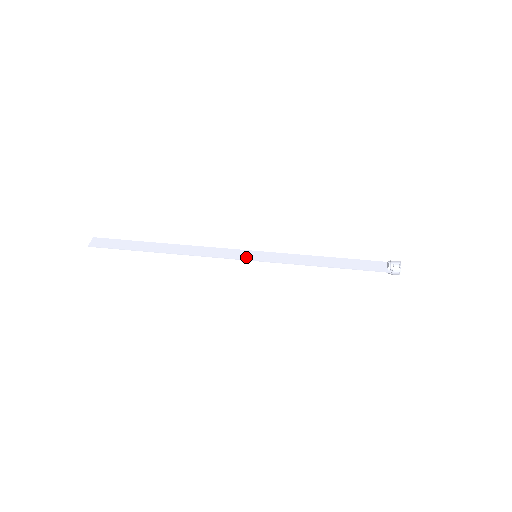
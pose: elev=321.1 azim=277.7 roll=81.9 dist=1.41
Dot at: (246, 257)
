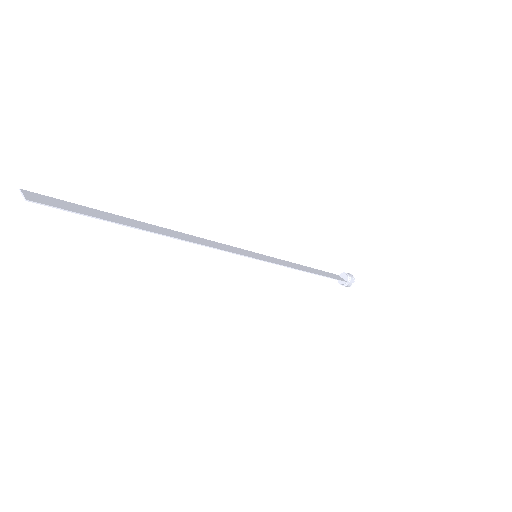
Dot at: (250, 255)
